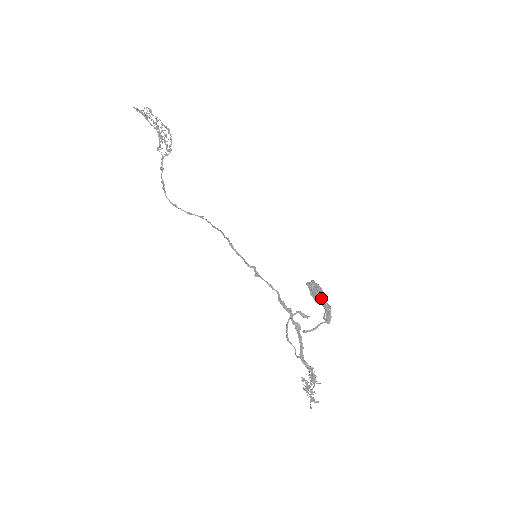
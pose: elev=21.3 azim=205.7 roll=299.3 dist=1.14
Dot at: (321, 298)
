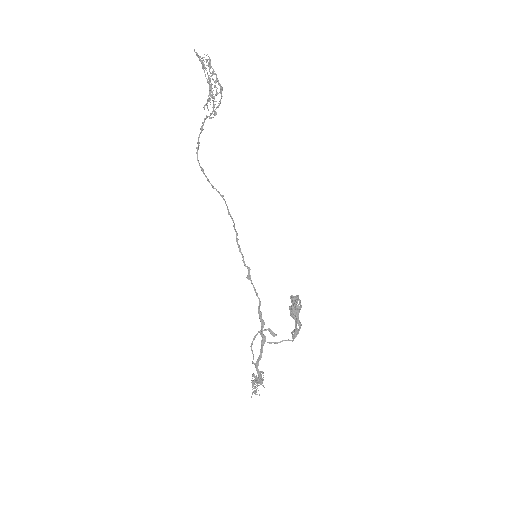
Dot at: (296, 316)
